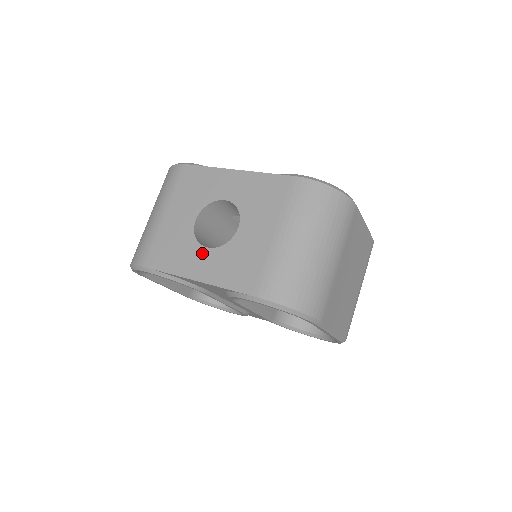
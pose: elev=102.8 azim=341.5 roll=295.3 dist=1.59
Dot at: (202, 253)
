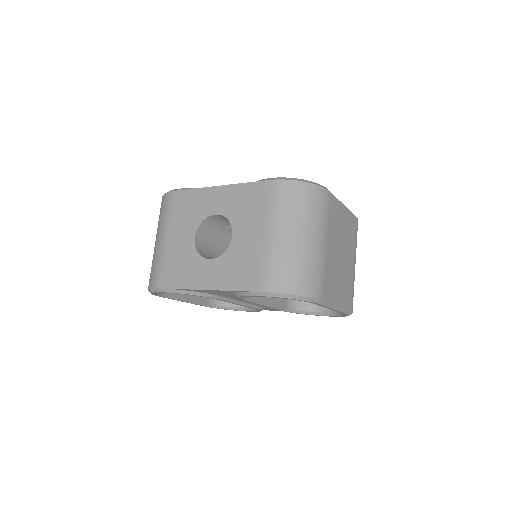
Dot at: (206, 265)
